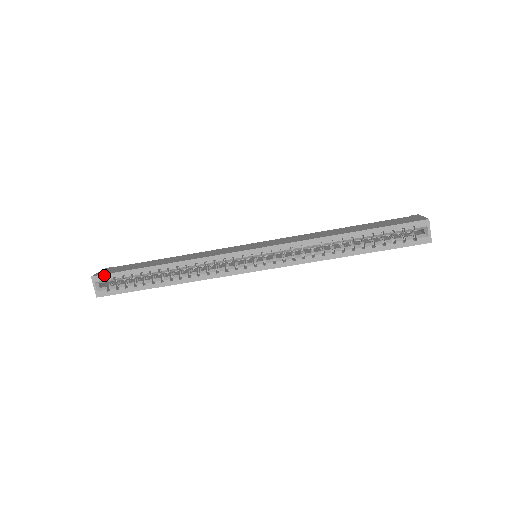
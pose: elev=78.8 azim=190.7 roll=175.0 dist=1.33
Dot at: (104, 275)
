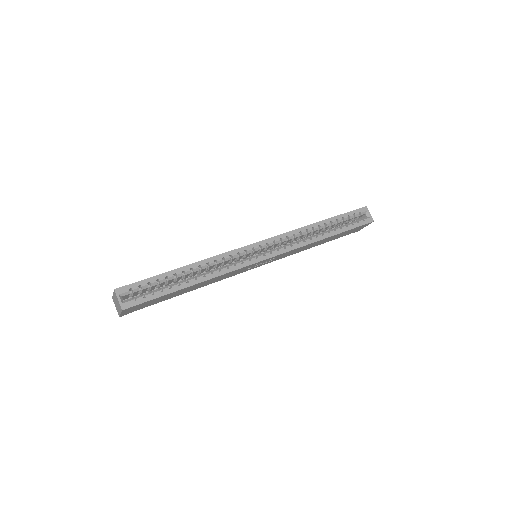
Dot at: (128, 285)
